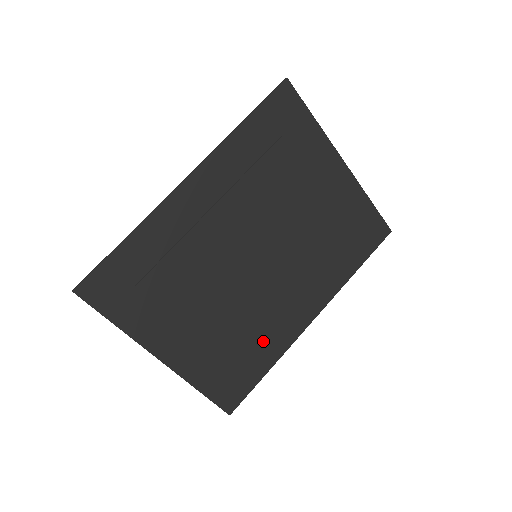
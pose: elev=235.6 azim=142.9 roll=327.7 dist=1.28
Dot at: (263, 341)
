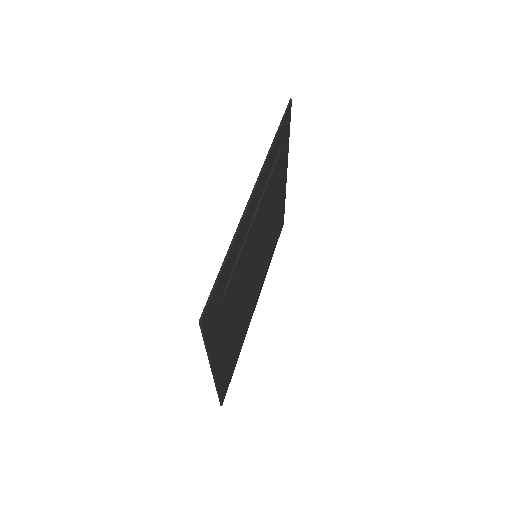
Dot at: (243, 331)
